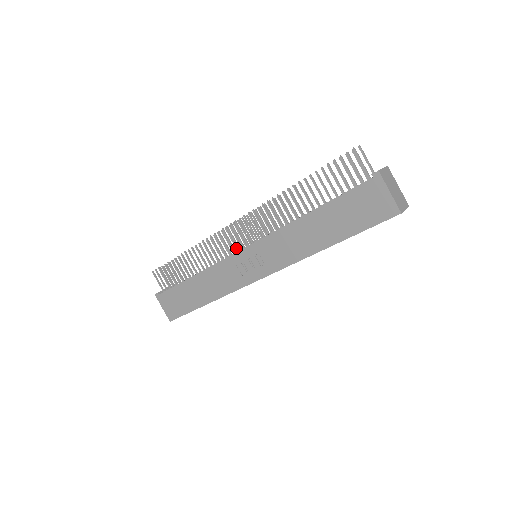
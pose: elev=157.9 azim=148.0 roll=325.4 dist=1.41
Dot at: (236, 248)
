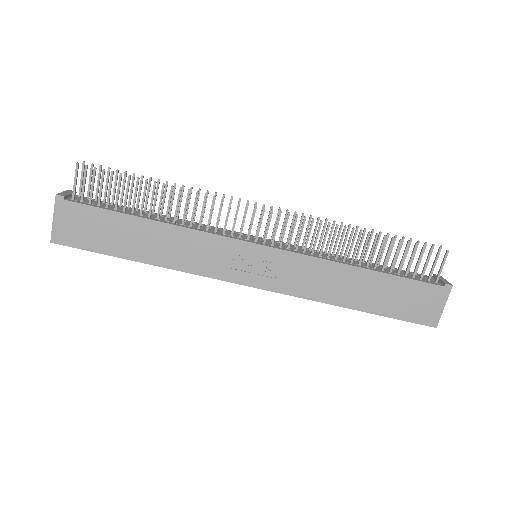
Dot at: occluded
